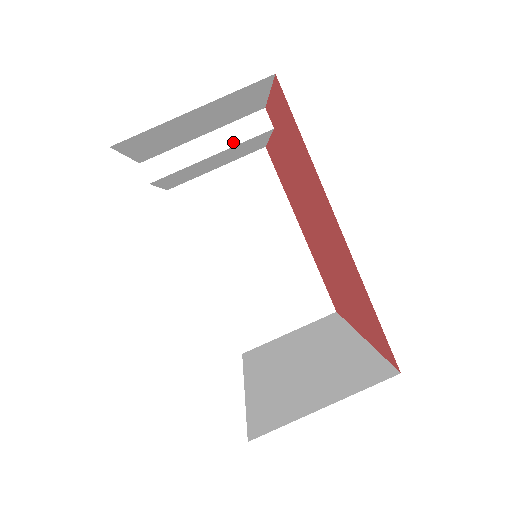
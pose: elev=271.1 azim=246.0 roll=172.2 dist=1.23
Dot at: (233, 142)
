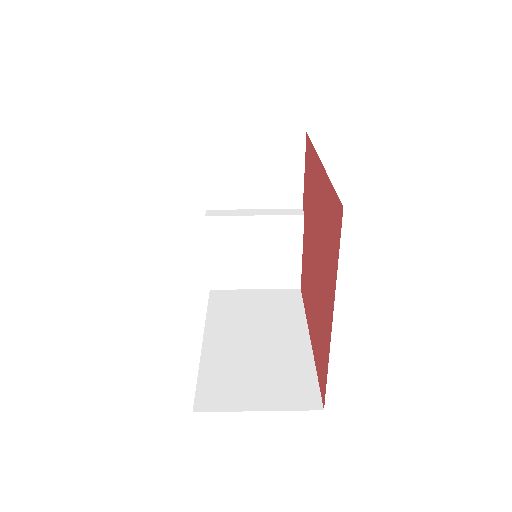
Dot at: (273, 214)
